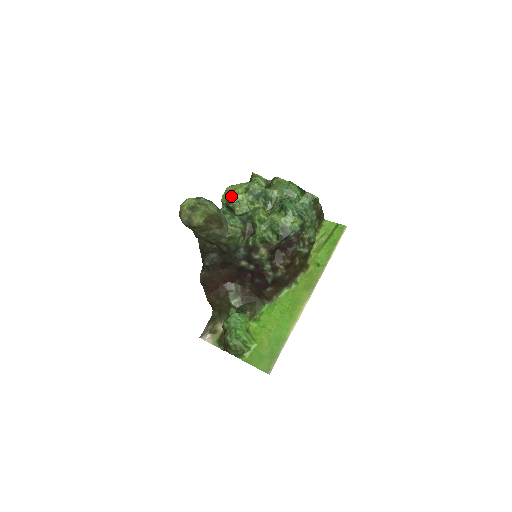
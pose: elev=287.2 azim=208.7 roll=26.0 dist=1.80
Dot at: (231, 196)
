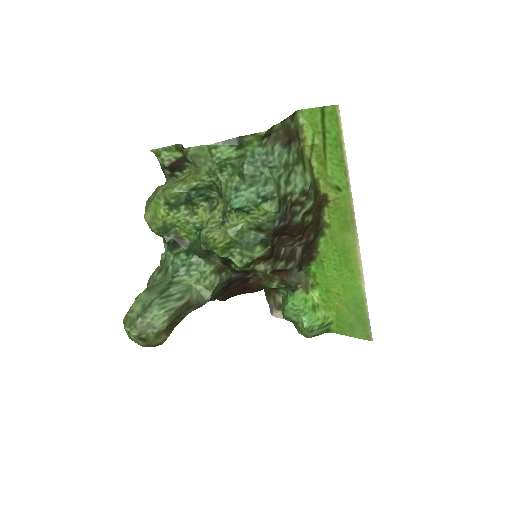
Dot at: (160, 227)
